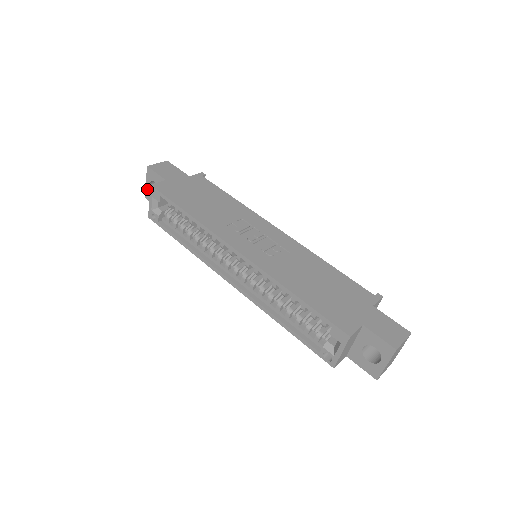
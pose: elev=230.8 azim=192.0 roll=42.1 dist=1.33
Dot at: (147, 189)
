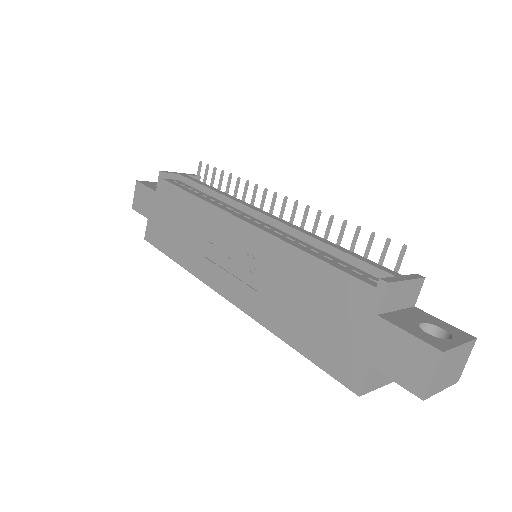
Dot at: occluded
